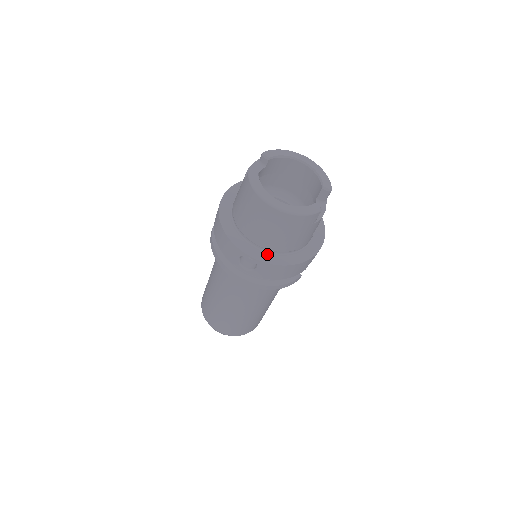
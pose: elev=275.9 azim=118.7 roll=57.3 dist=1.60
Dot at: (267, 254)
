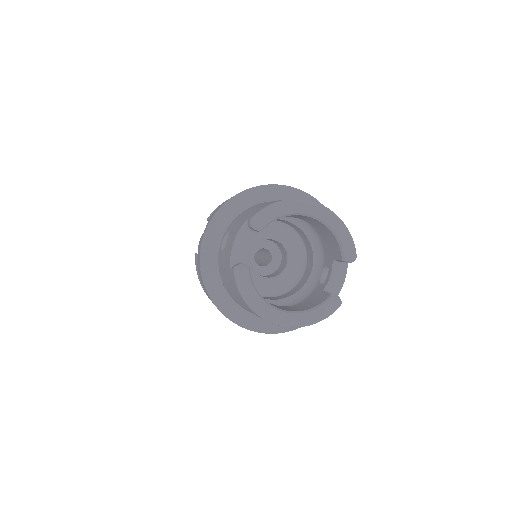
Dot at: occluded
